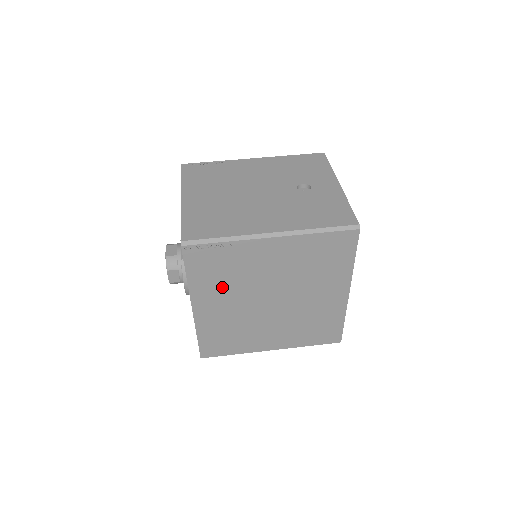
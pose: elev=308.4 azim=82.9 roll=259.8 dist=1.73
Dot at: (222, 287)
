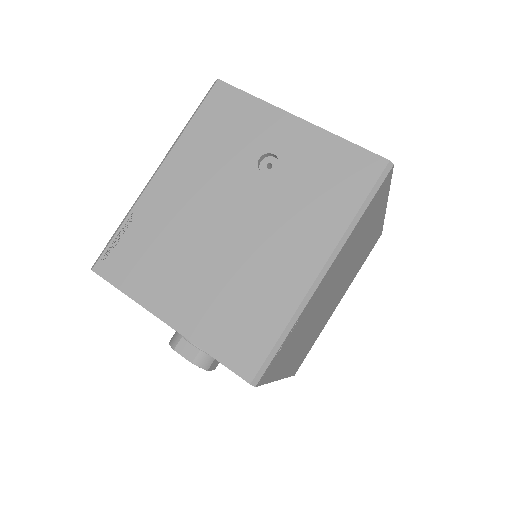
Dot at: (296, 344)
